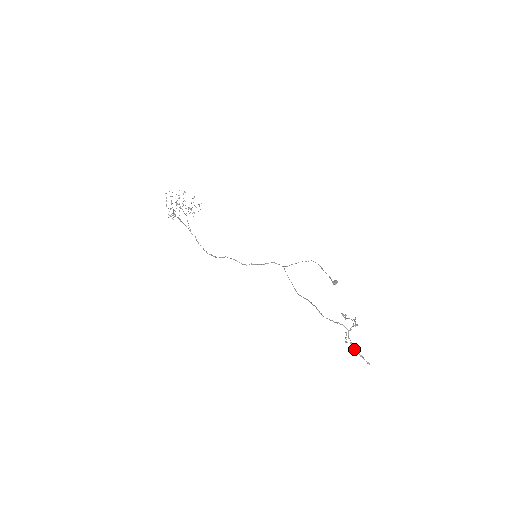
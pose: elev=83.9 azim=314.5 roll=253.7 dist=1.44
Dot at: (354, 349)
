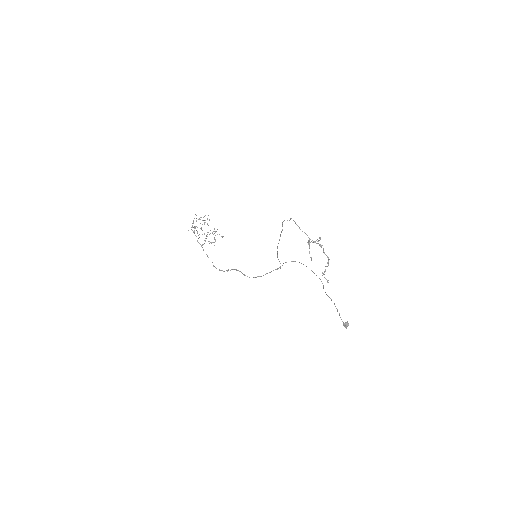
Dot at: occluded
